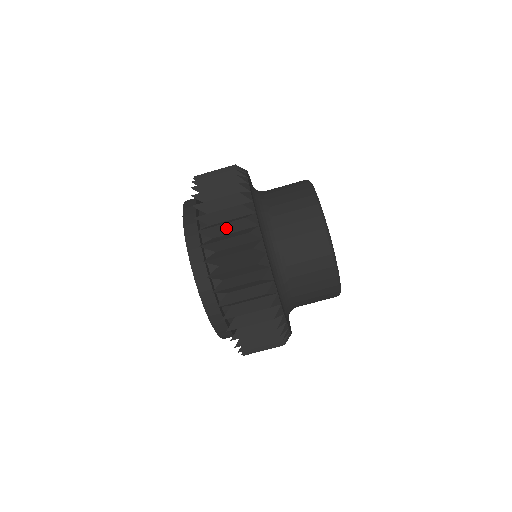
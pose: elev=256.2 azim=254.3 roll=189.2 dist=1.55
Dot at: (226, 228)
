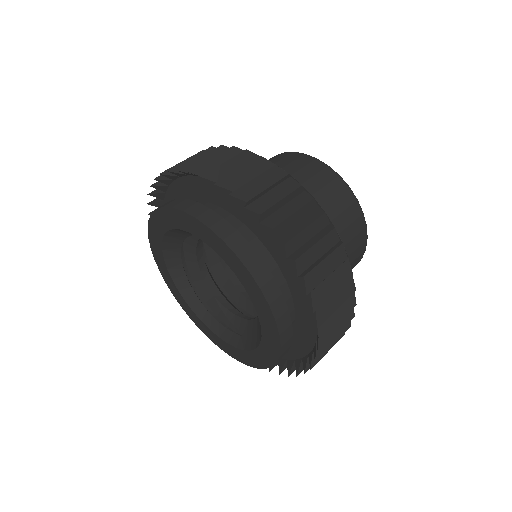
Dot at: occluded
